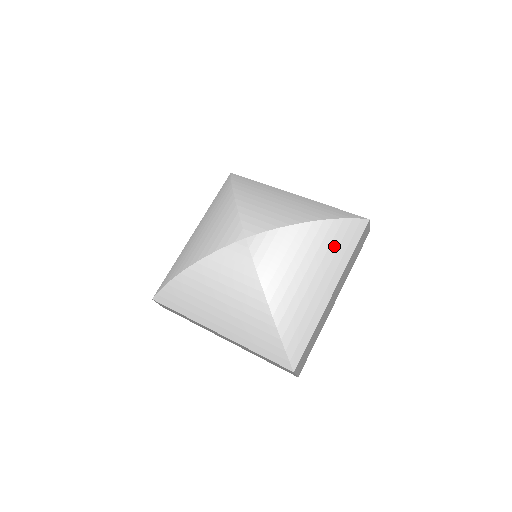
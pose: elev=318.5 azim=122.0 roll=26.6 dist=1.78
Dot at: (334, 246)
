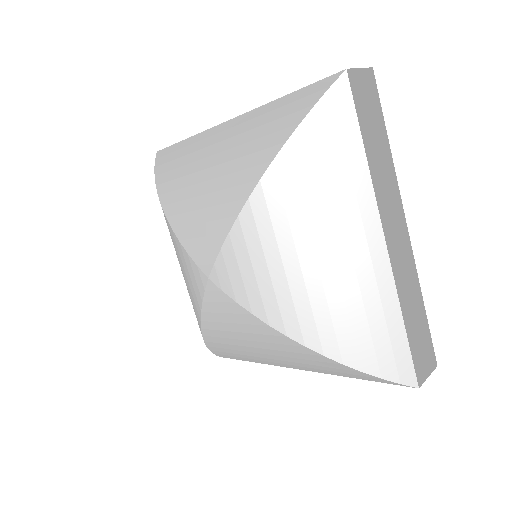
Dot at: (323, 368)
